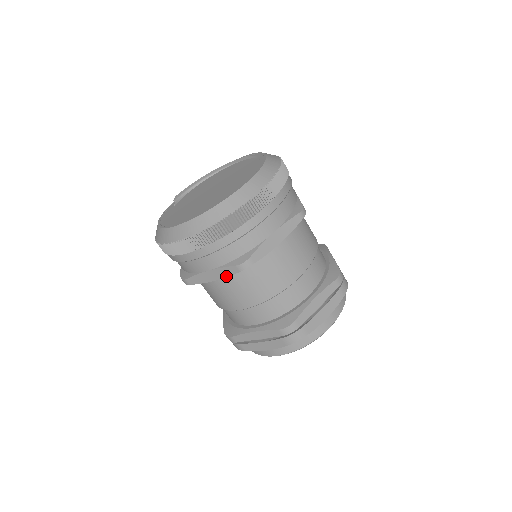
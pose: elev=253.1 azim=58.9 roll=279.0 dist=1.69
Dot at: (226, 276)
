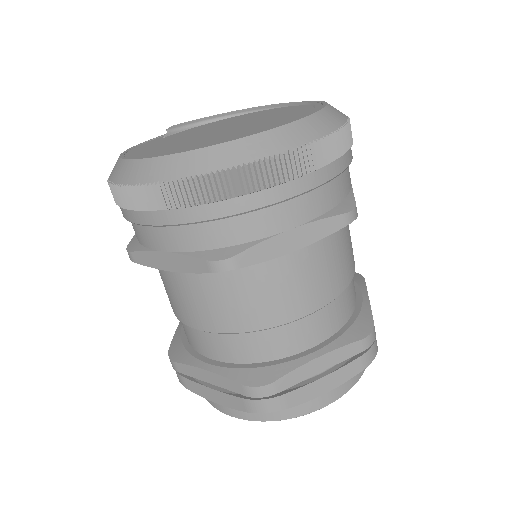
Dot at: (188, 271)
